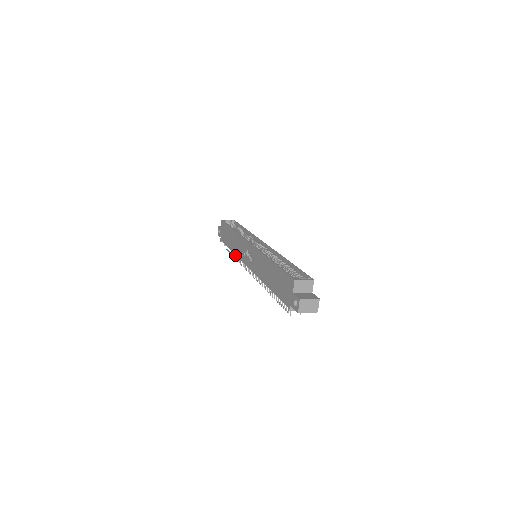
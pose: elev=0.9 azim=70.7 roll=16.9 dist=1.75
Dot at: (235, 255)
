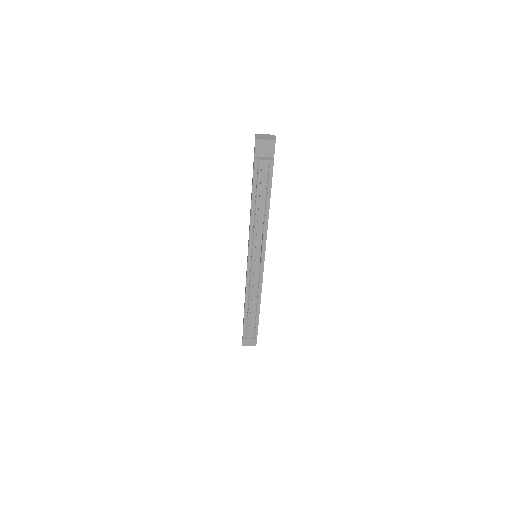
Dot at: (248, 306)
